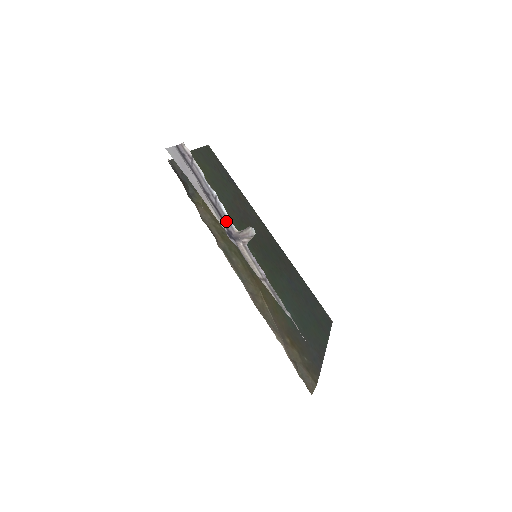
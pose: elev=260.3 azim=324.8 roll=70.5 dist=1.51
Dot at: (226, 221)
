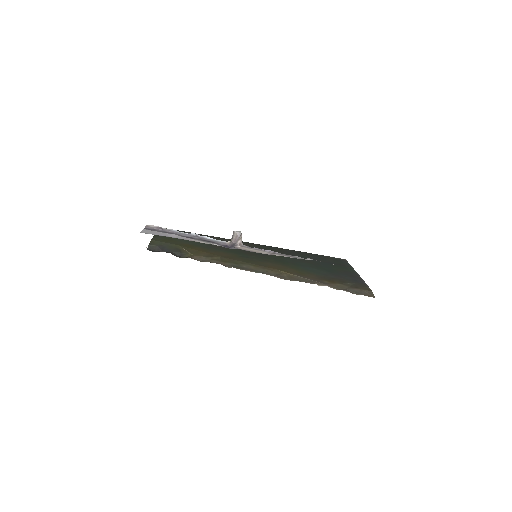
Dot at: (217, 242)
